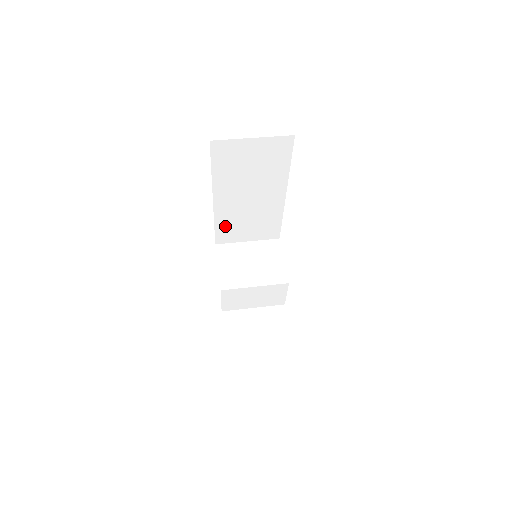
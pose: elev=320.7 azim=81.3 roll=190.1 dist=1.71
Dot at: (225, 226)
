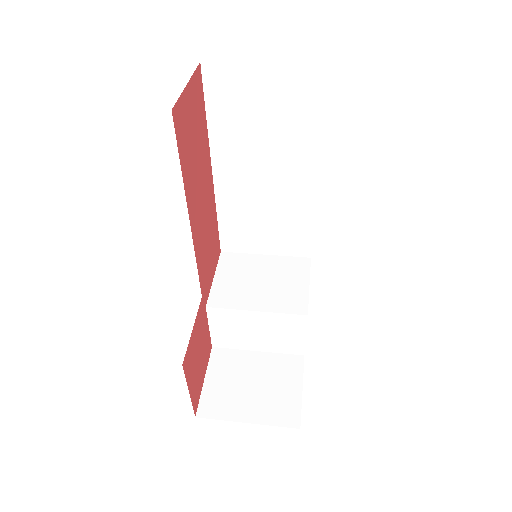
Dot at: (232, 222)
